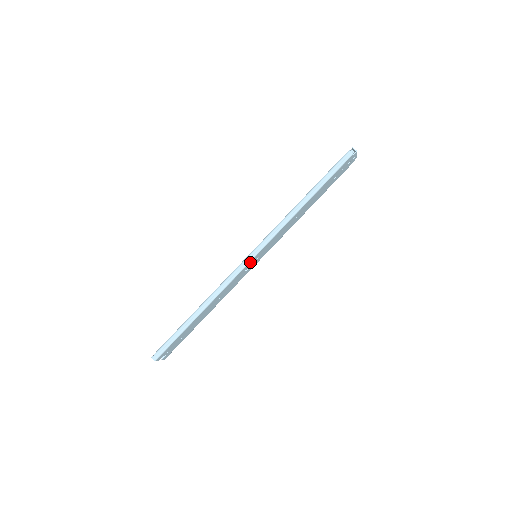
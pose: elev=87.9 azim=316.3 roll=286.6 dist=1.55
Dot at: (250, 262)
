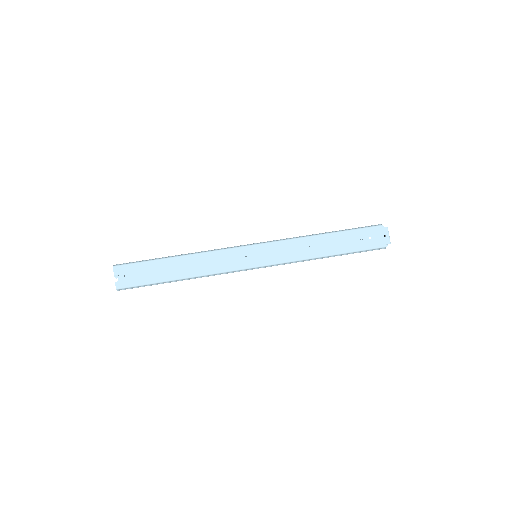
Dot at: (247, 248)
